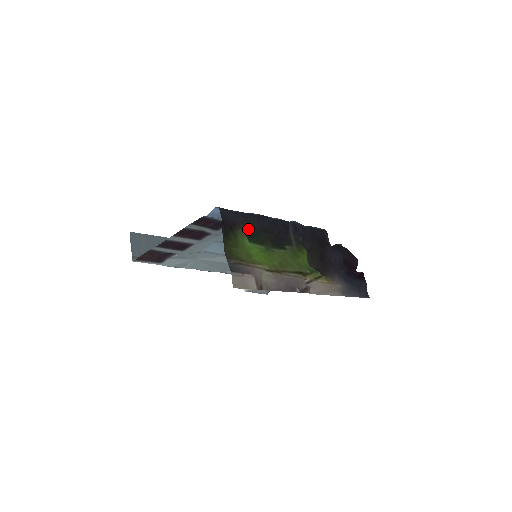
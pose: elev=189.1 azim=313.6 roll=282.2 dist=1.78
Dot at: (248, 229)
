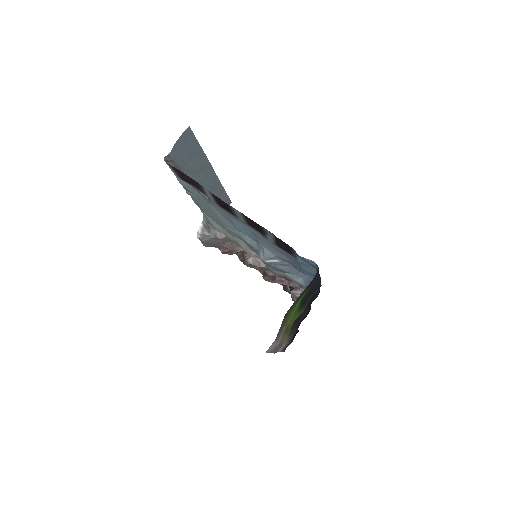
Dot at: (308, 291)
